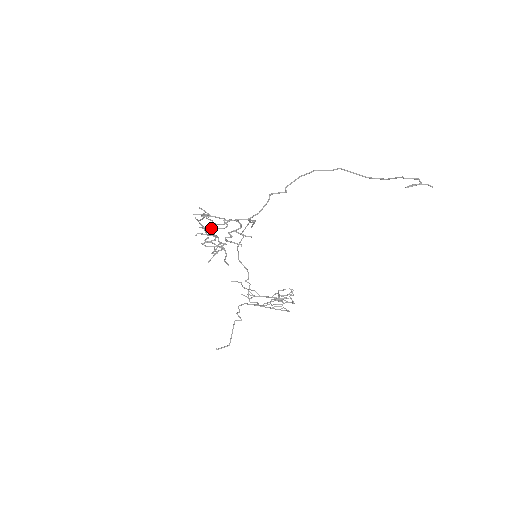
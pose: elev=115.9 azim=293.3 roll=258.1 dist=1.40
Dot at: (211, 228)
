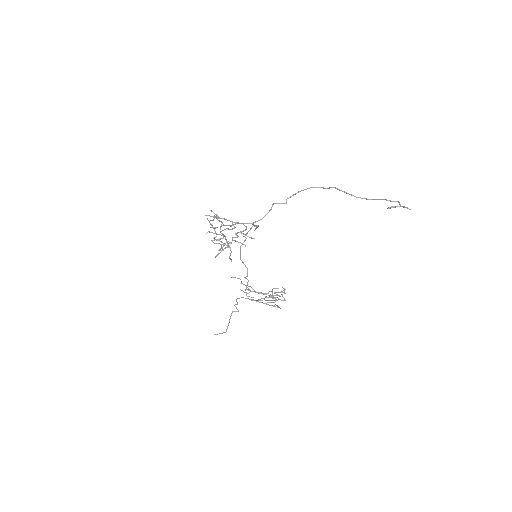
Dot at: occluded
